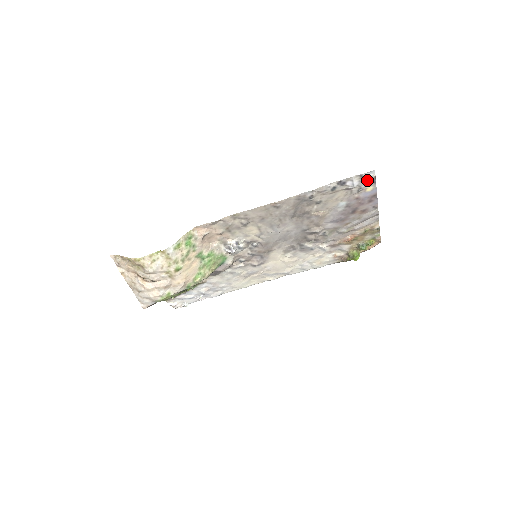
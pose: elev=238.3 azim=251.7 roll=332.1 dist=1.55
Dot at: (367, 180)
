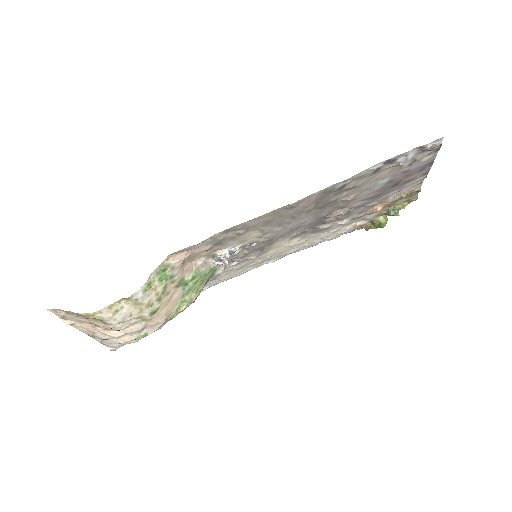
Dot at: (427, 150)
